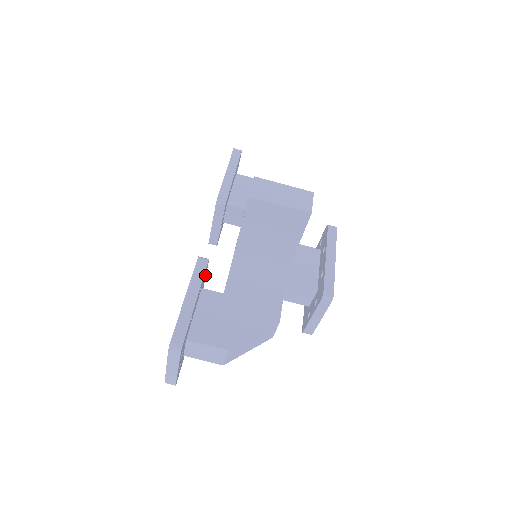
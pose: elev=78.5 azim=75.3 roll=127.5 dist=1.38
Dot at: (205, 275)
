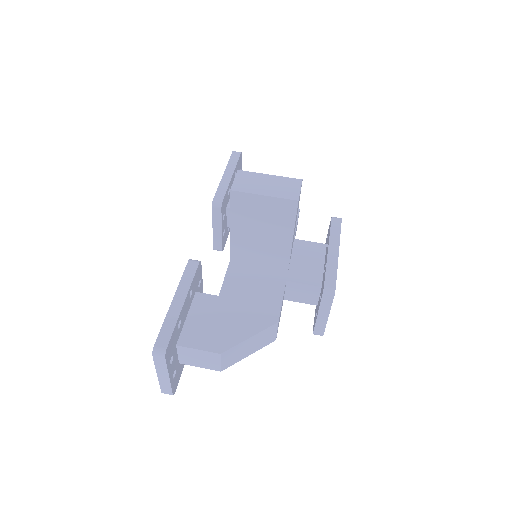
Dot at: (200, 279)
